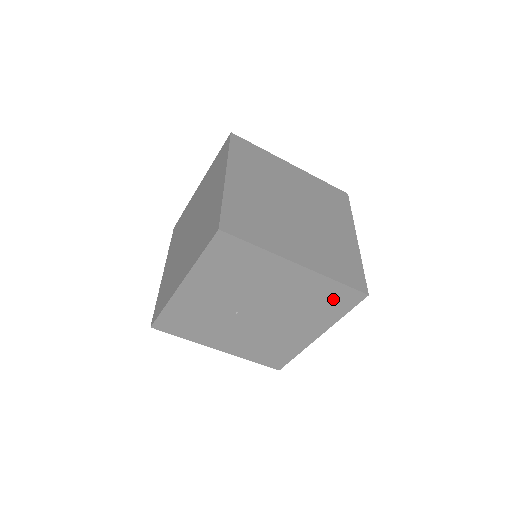
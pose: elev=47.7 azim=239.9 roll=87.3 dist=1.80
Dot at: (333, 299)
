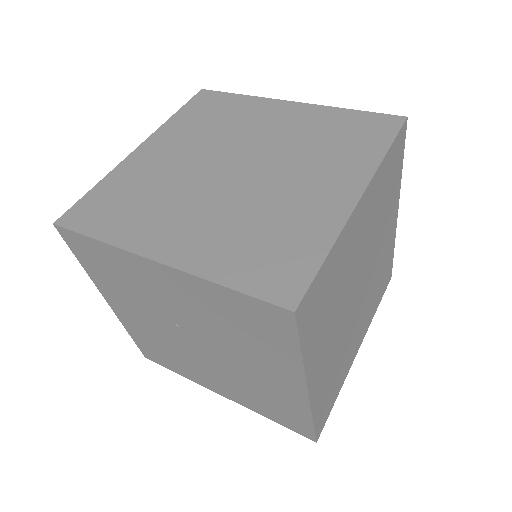
Dot at: (284, 414)
